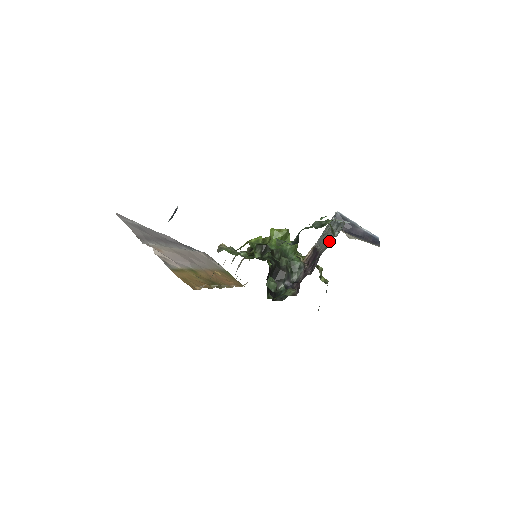
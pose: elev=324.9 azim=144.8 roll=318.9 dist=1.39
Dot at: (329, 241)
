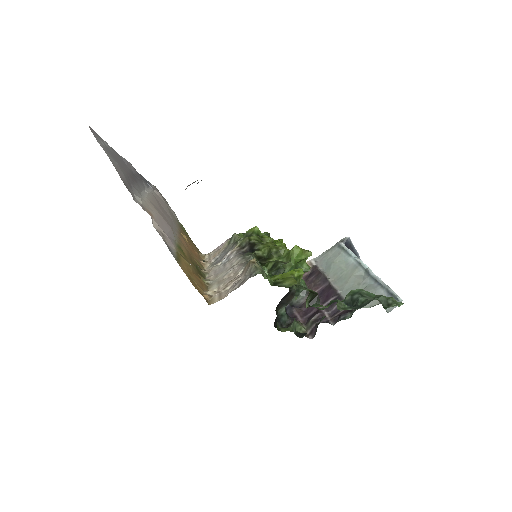
Dot at: occluded
